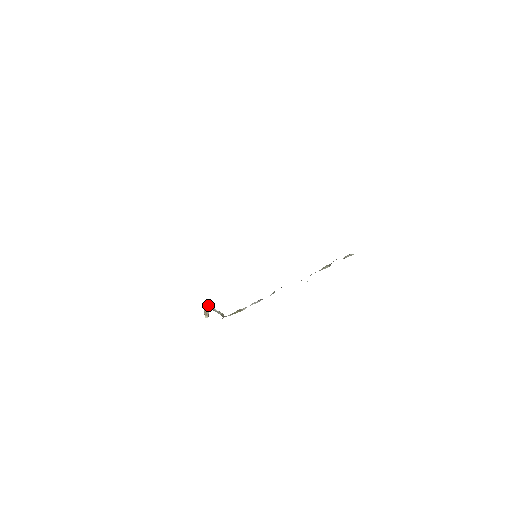
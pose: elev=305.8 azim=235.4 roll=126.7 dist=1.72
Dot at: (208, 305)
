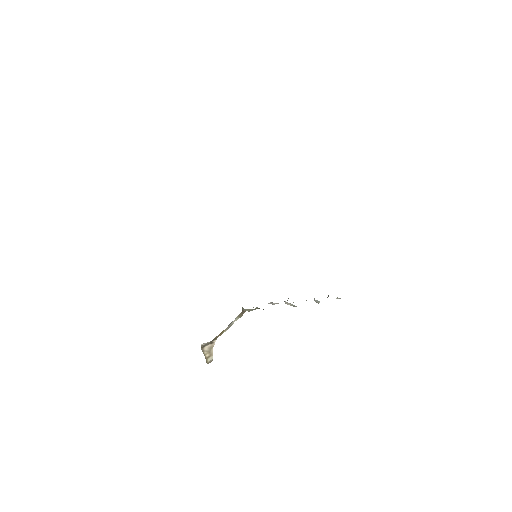
Dot at: (209, 342)
